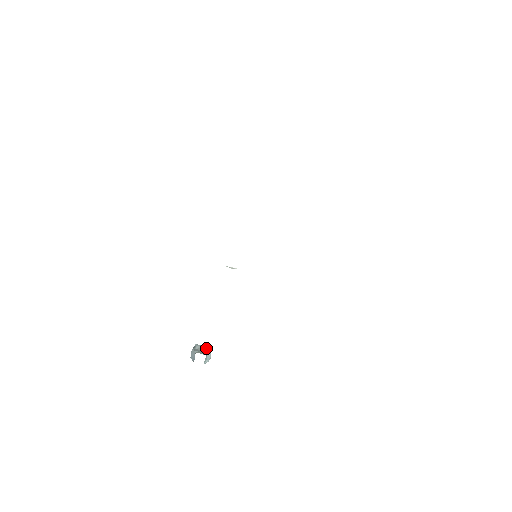
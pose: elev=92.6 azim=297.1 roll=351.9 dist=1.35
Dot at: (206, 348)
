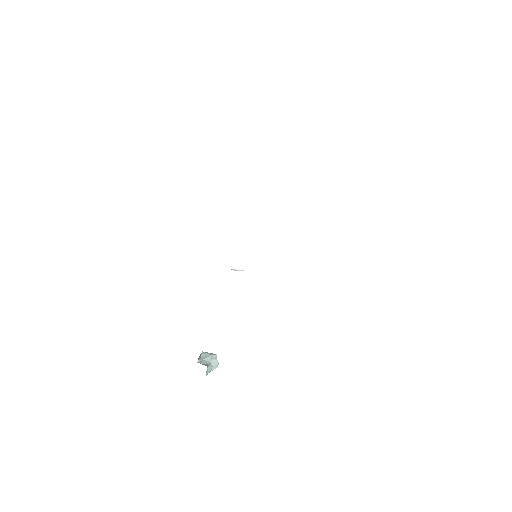
Dot at: (210, 356)
